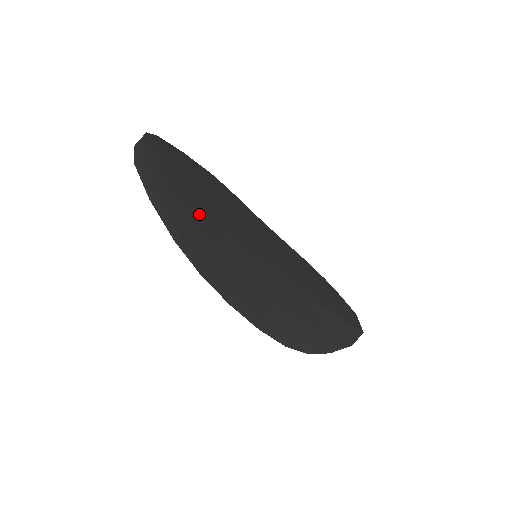
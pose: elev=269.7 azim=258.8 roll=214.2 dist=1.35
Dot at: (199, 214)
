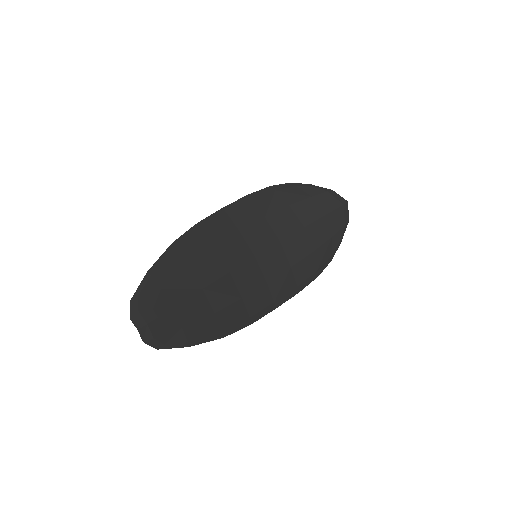
Dot at: (211, 298)
